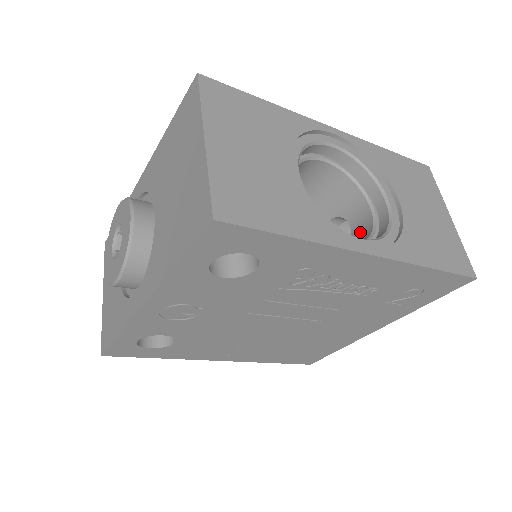
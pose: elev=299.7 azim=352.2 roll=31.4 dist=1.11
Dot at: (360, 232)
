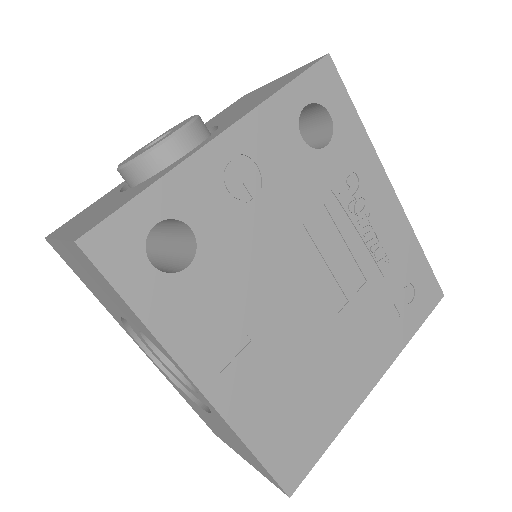
Dot at: occluded
